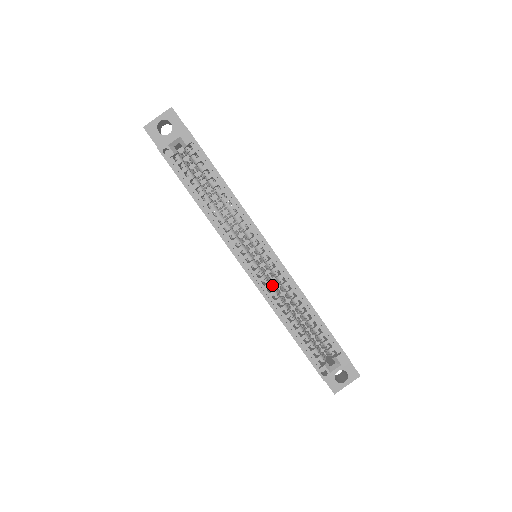
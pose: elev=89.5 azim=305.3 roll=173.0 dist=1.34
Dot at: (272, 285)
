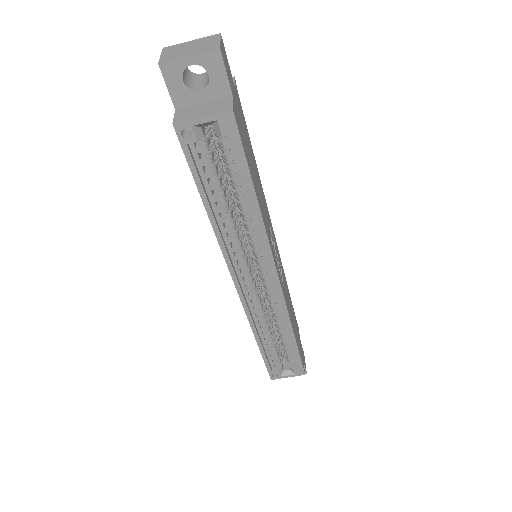
Dot at: (261, 302)
